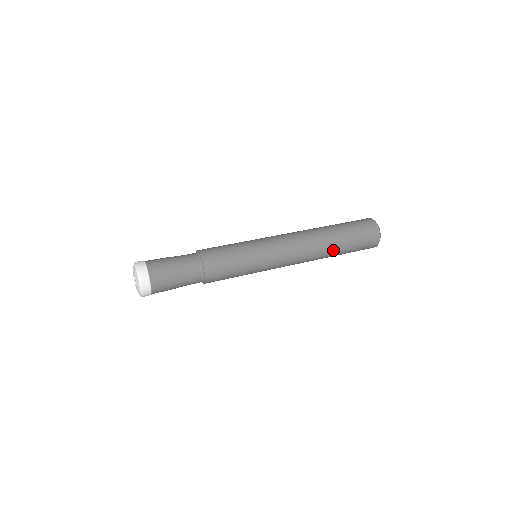
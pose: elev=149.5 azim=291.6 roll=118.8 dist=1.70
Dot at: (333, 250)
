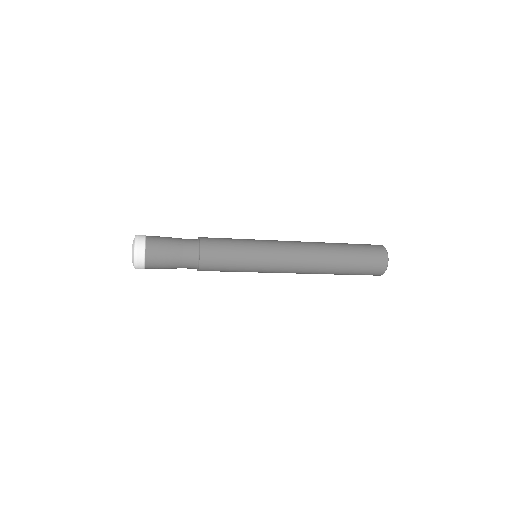
Dot at: (335, 265)
